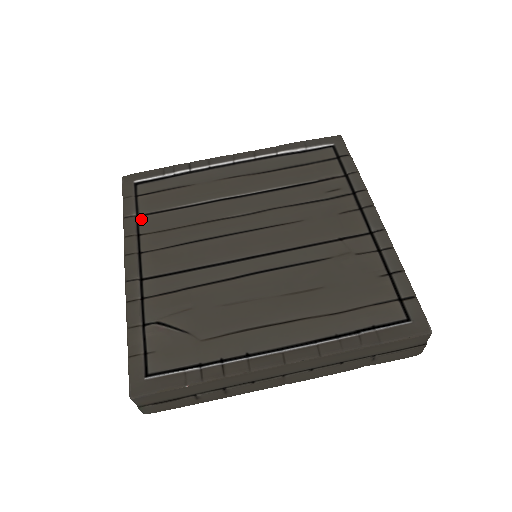
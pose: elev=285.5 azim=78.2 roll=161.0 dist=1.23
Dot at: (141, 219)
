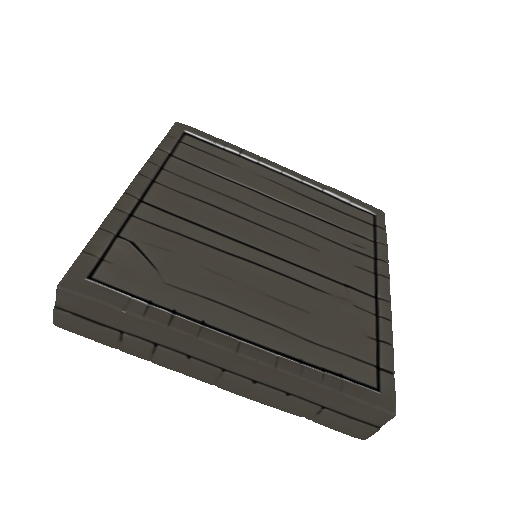
Dot at: (172, 159)
